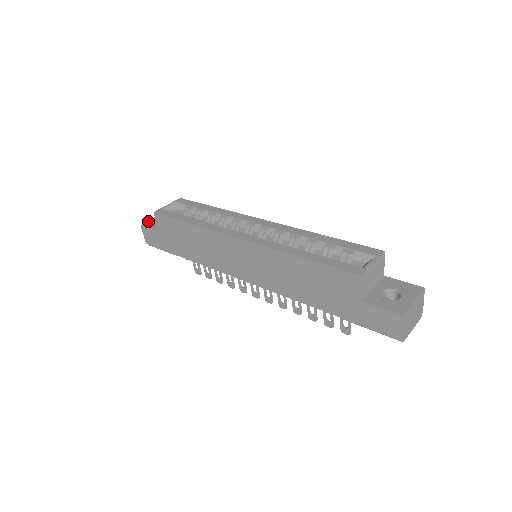
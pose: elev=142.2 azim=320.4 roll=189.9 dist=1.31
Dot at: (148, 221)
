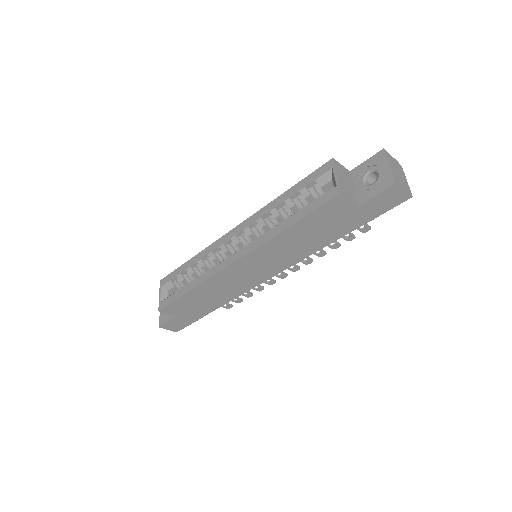
Dot at: (159, 319)
